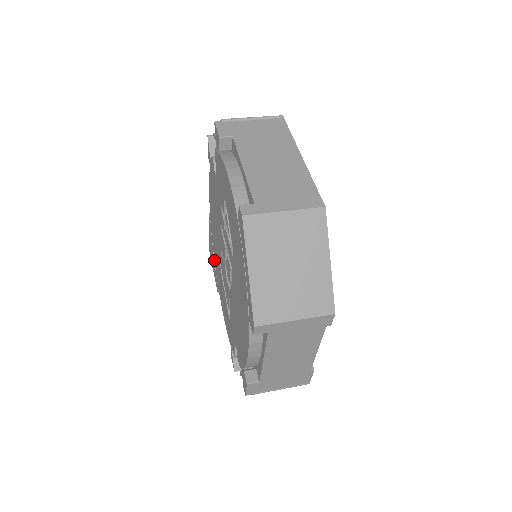
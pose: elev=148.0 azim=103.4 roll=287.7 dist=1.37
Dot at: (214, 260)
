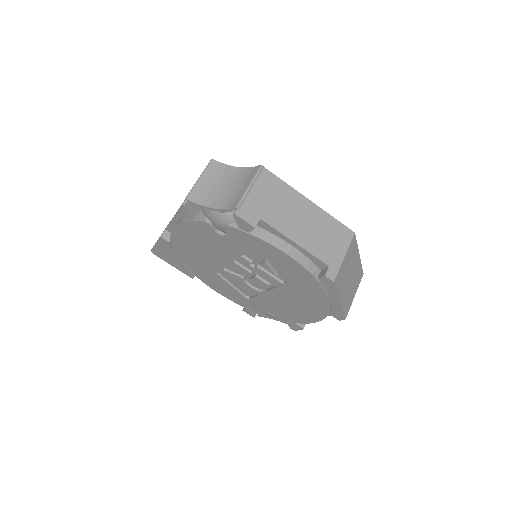
Dot at: (183, 263)
